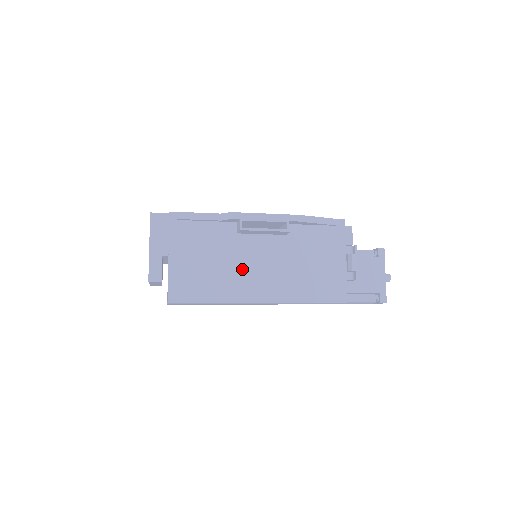
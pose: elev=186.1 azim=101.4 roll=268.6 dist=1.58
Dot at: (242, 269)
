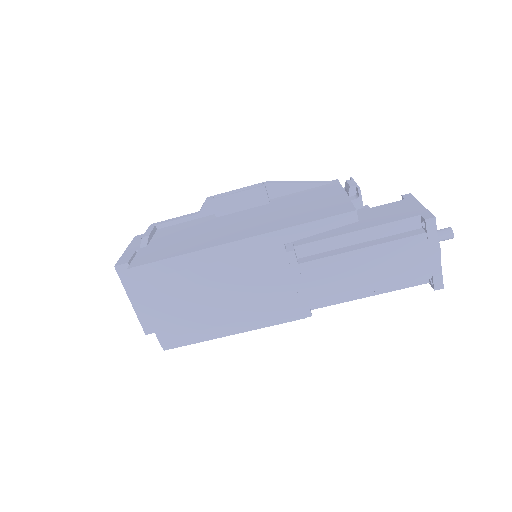
Dot at: (218, 231)
